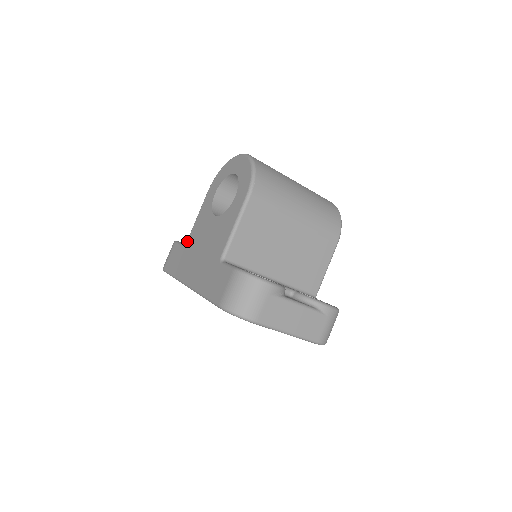
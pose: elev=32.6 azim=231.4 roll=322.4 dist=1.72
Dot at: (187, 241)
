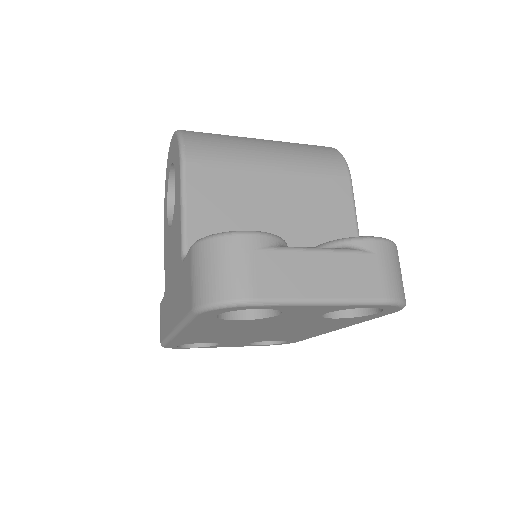
Dot at: occluded
